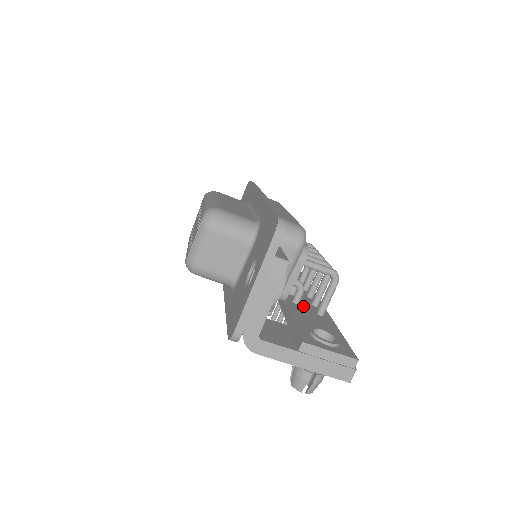
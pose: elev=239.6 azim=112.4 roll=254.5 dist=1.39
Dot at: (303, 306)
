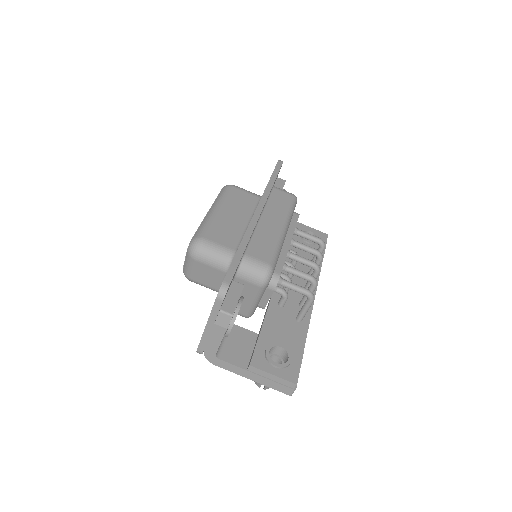
Dot at: (286, 309)
